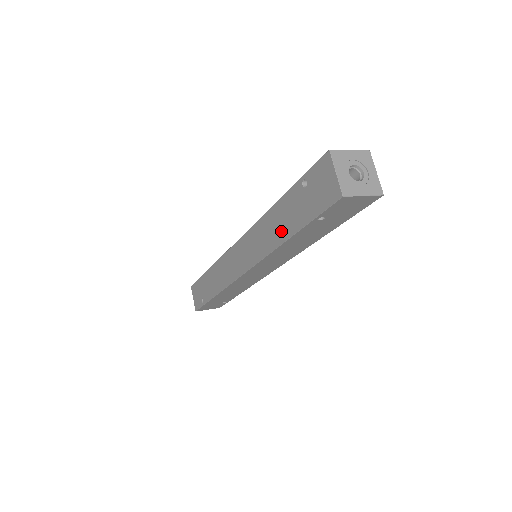
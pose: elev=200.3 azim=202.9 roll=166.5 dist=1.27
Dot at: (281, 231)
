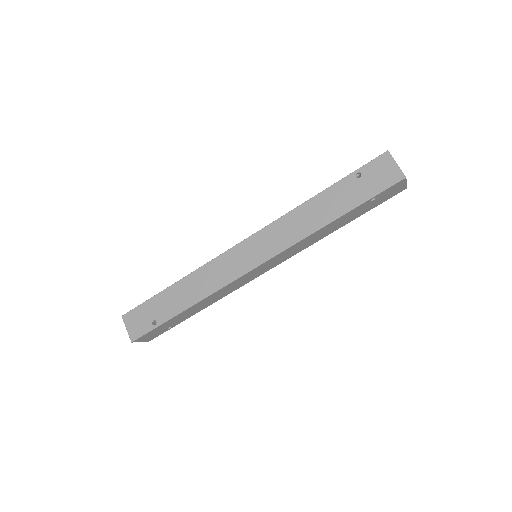
Dot at: (326, 215)
